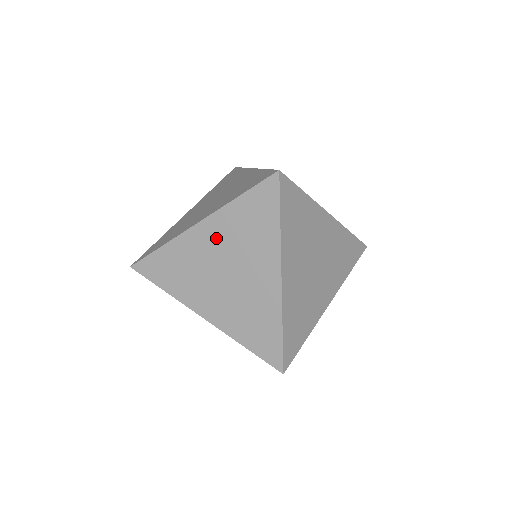
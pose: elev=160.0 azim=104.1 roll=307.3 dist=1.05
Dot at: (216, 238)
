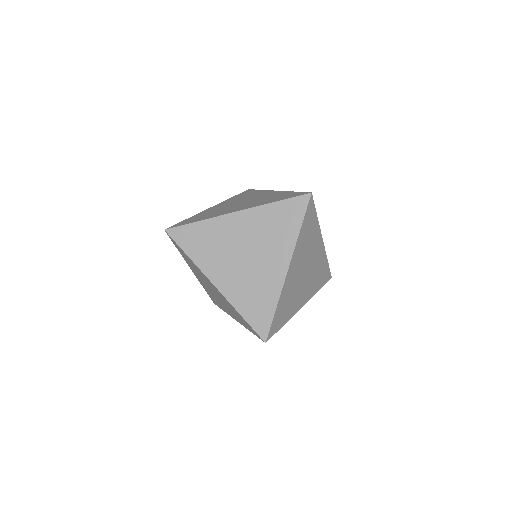
Dot at: (226, 204)
